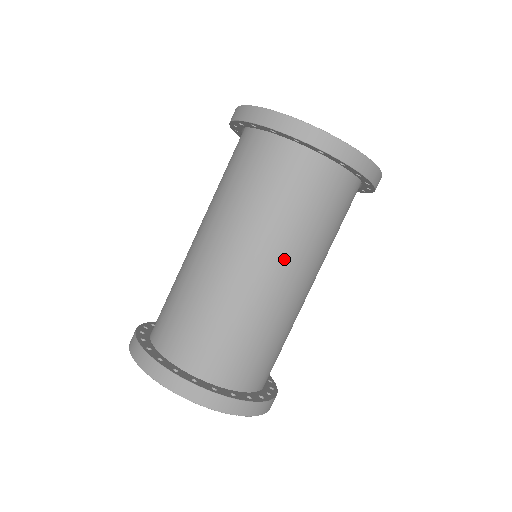
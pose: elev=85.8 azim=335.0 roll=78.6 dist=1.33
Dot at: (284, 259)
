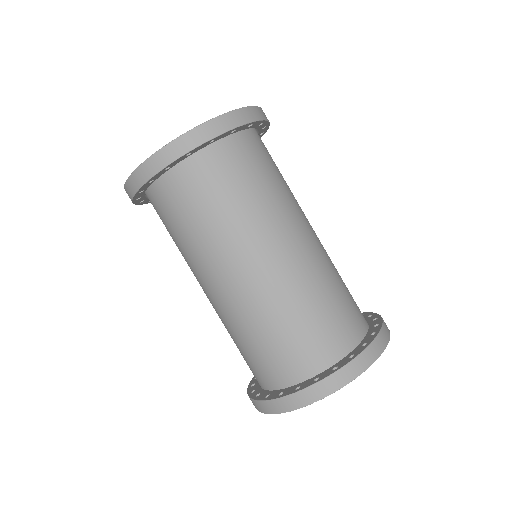
Dot at: (222, 264)
